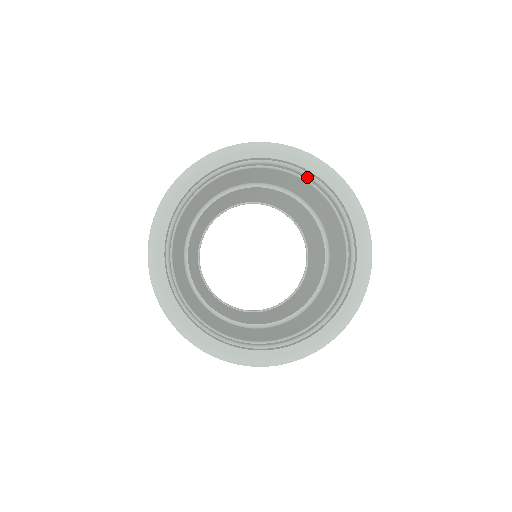
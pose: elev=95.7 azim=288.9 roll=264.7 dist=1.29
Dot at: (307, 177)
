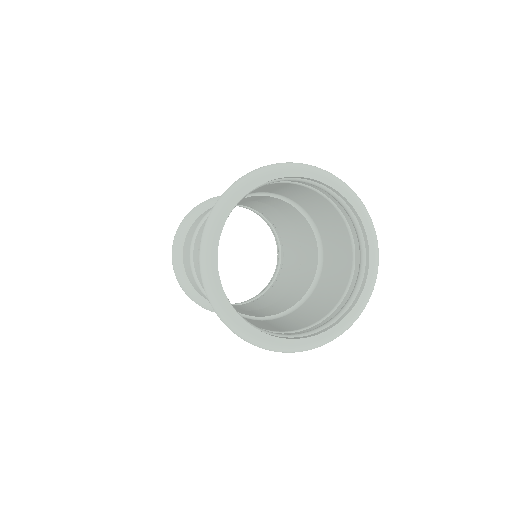
Dot at: occluded
